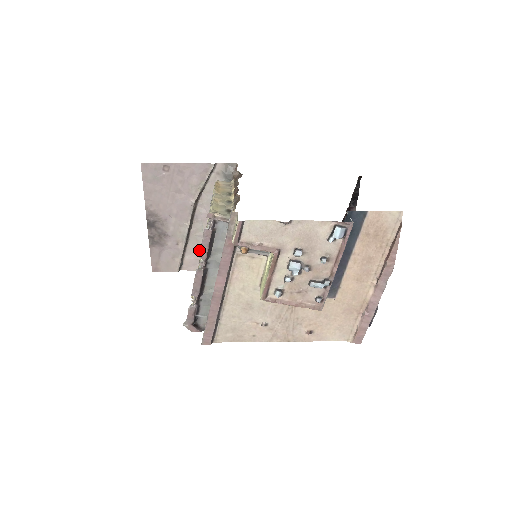
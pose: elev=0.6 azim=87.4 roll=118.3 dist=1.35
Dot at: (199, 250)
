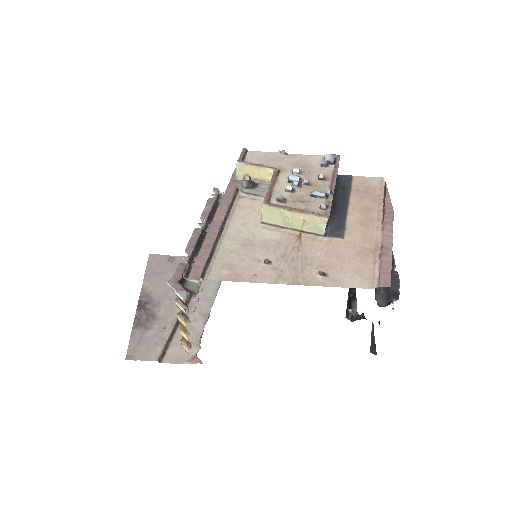
Dot at: (188, 339)
